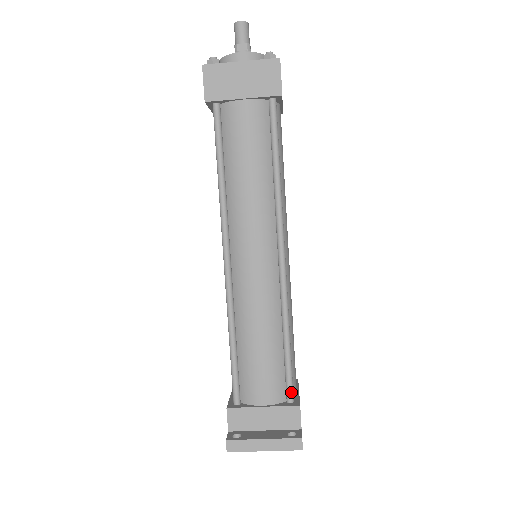
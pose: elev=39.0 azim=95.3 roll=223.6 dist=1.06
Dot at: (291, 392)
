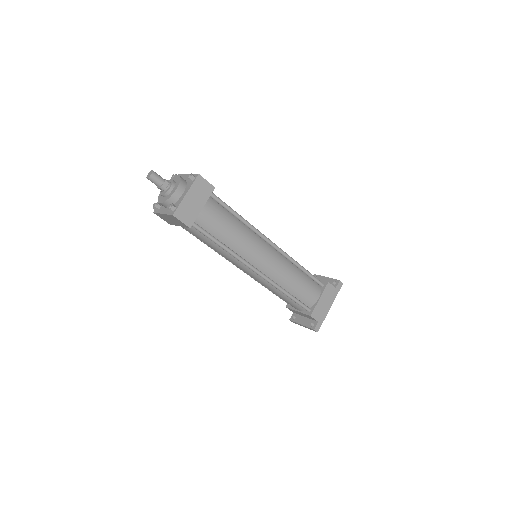
Dot at: (305, 309)
